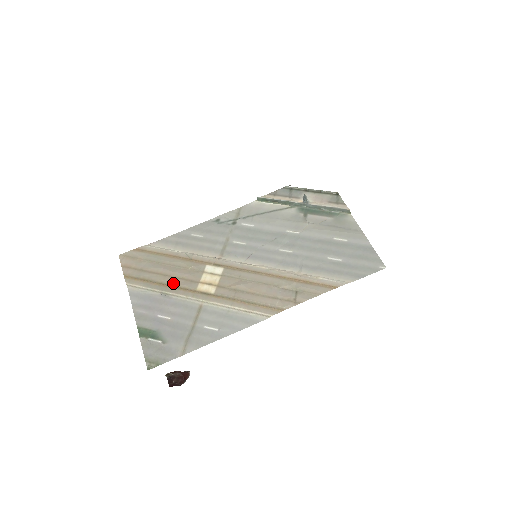
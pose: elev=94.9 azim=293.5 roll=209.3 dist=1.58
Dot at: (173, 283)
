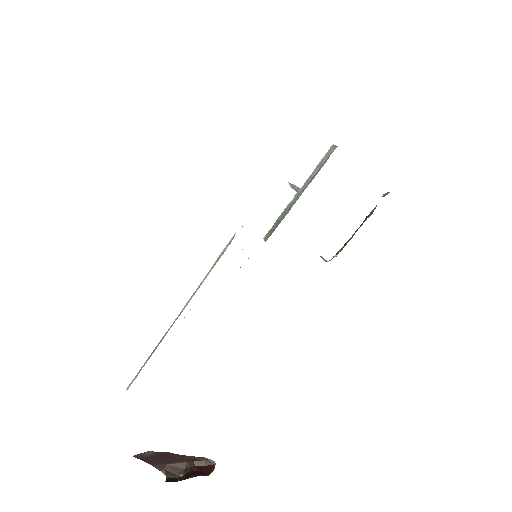
Dot at: occluded
